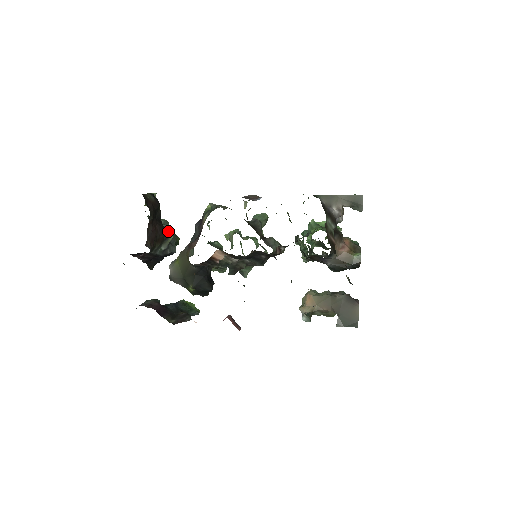
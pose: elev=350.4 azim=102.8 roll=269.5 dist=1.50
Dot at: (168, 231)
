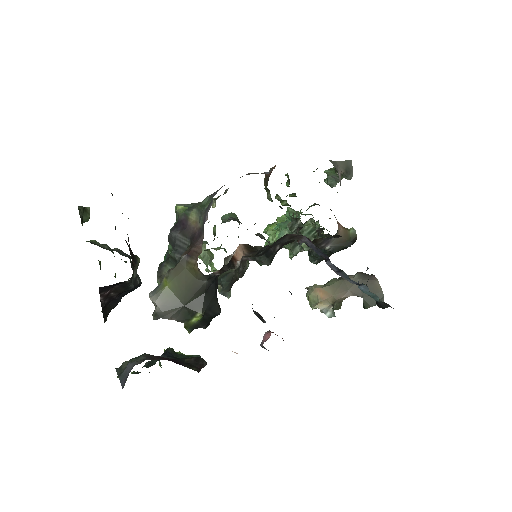
Dot at: (126, 254)
